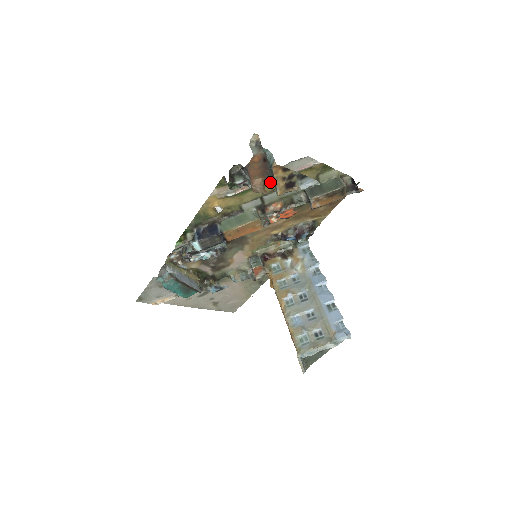
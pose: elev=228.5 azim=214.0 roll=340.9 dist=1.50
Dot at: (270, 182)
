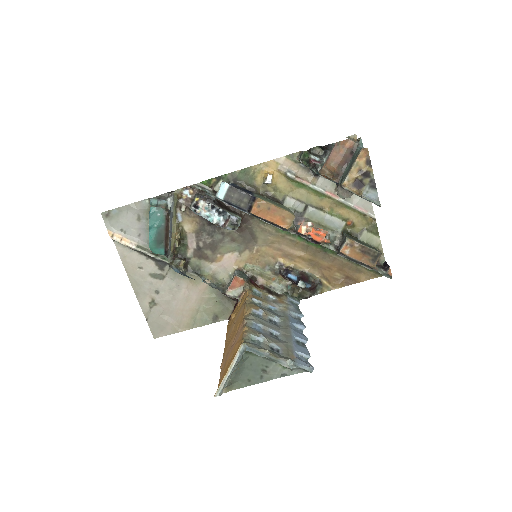
Dot at: (336, 181)
